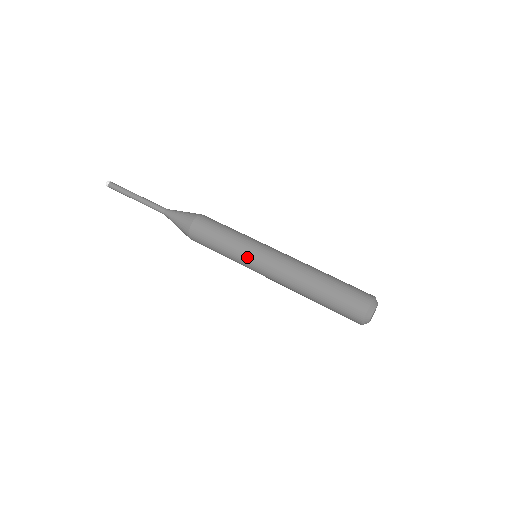
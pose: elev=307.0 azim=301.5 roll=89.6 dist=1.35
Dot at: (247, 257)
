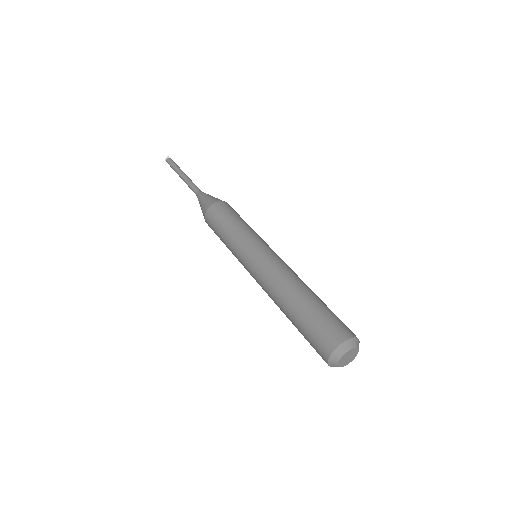
Dot at: (240, 259)
